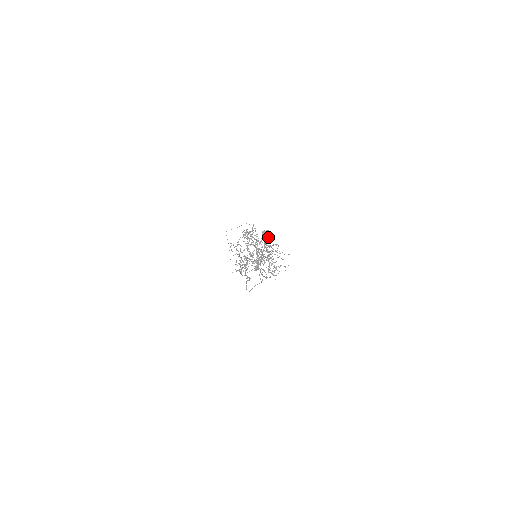
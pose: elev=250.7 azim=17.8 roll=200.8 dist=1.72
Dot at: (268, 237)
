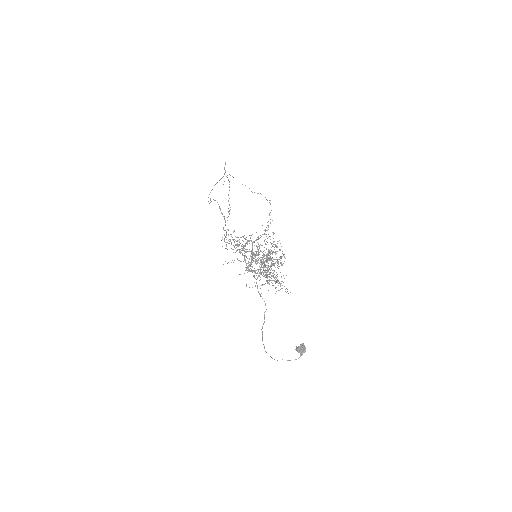
Dot at: (300, 356)
